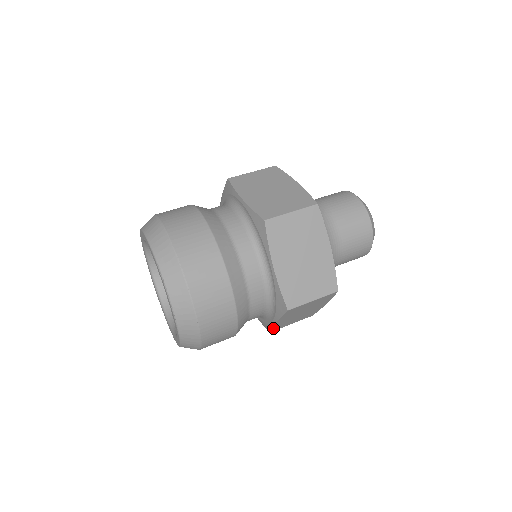
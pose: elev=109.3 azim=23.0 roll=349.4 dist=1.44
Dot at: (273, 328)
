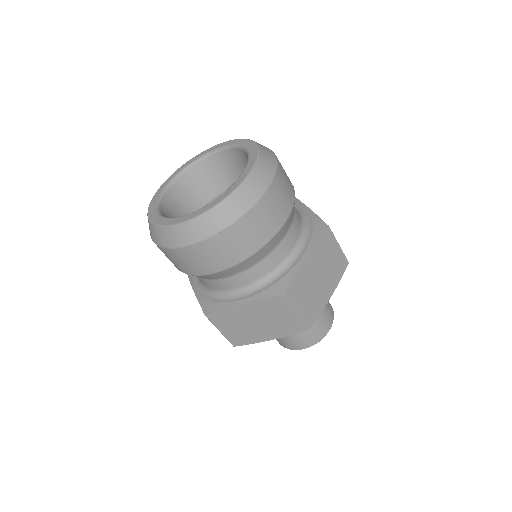
Dot at: (221, 311)
